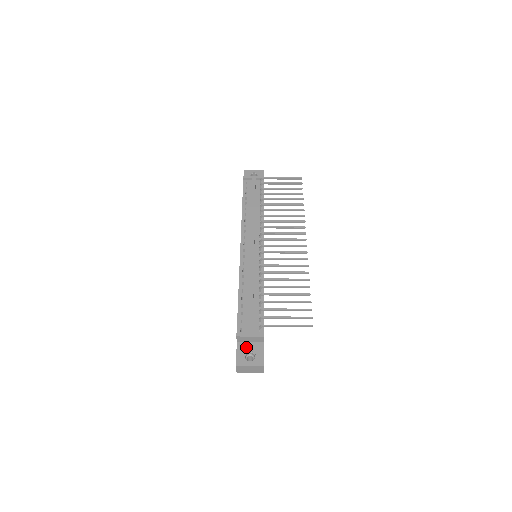
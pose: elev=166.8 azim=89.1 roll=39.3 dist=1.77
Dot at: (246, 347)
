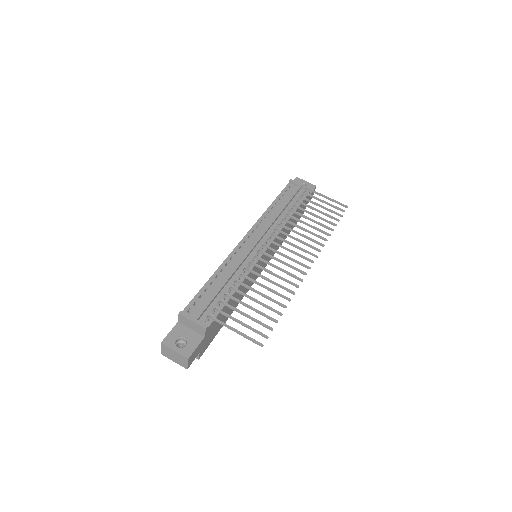
Dot at: (184, 331)
